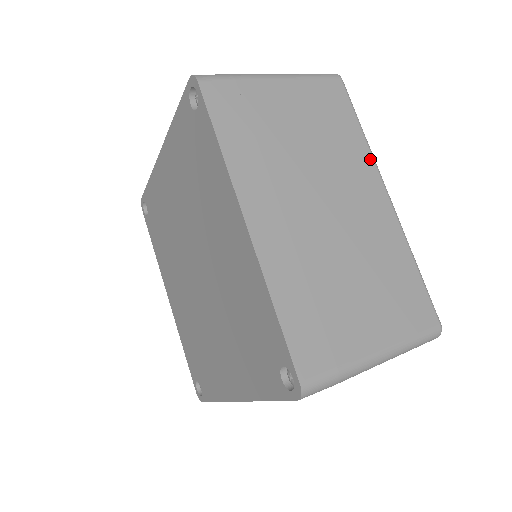
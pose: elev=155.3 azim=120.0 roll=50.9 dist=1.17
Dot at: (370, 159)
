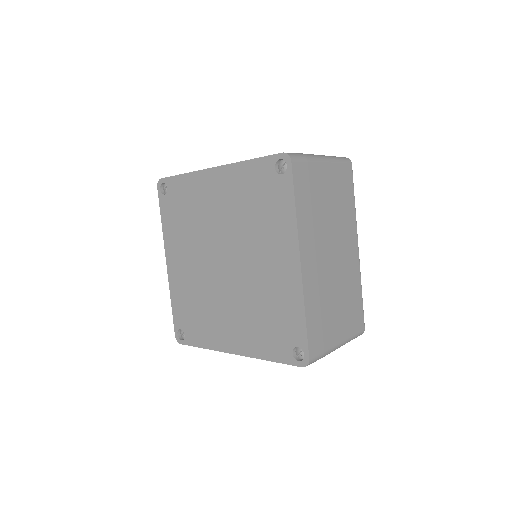
Dot at: occluded
